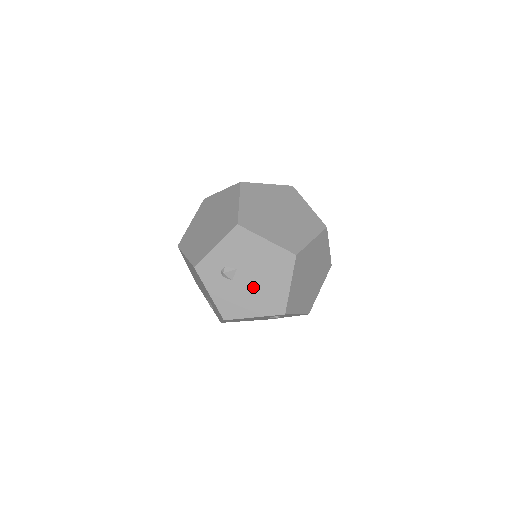
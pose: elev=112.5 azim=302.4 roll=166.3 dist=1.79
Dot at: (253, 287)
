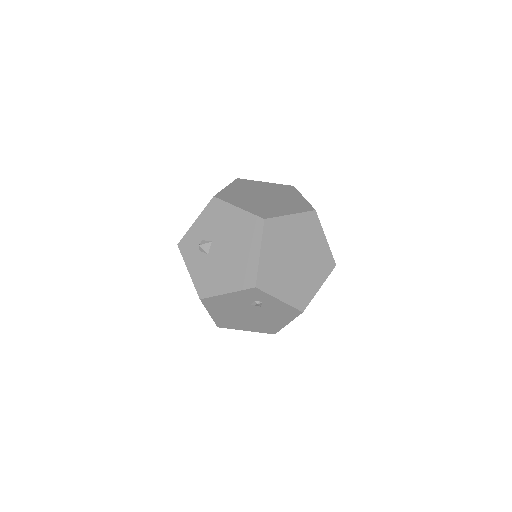
Dot at: (226, 259)
